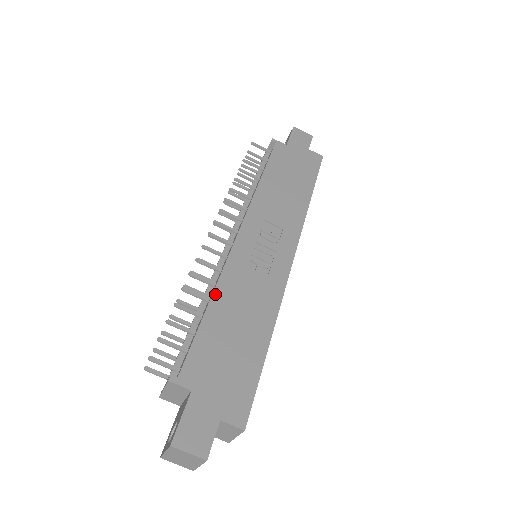
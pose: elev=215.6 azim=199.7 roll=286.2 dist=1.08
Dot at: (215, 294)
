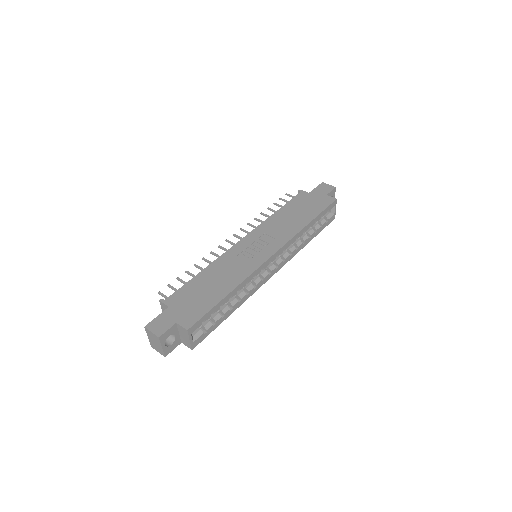
Dot at: (208, 267)
